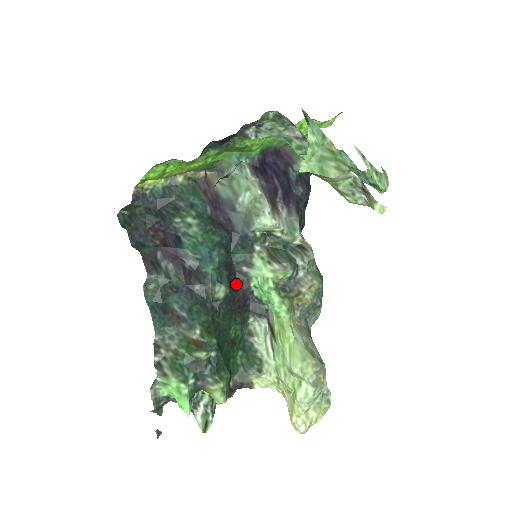
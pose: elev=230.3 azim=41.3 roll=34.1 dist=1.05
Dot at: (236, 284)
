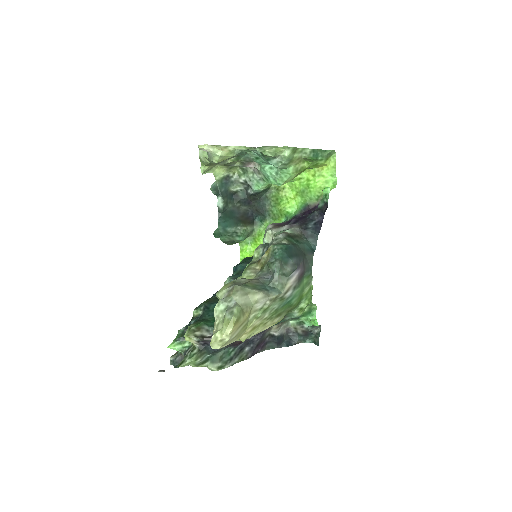
Dot at: occluded
